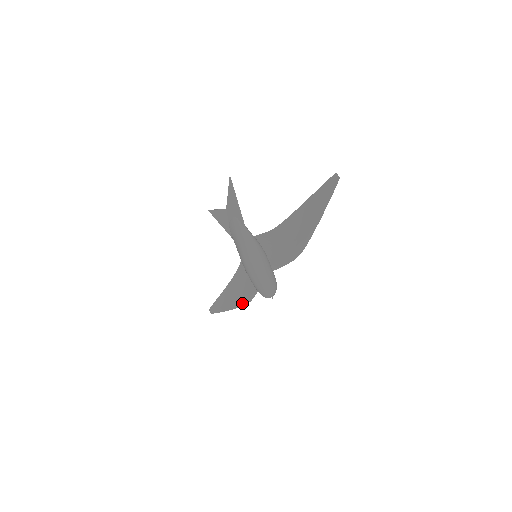
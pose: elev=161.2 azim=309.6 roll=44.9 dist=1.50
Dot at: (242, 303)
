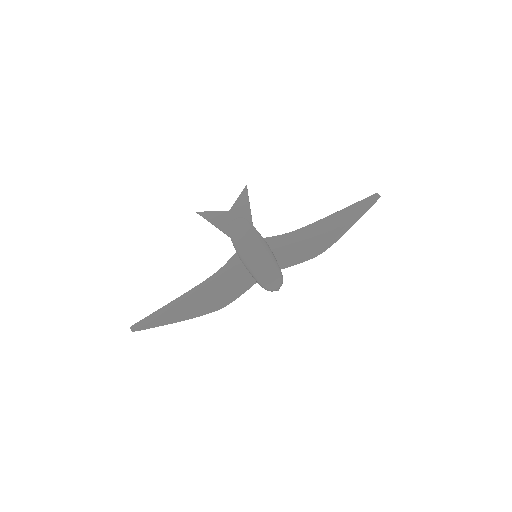
Dot at: (208, 310)
